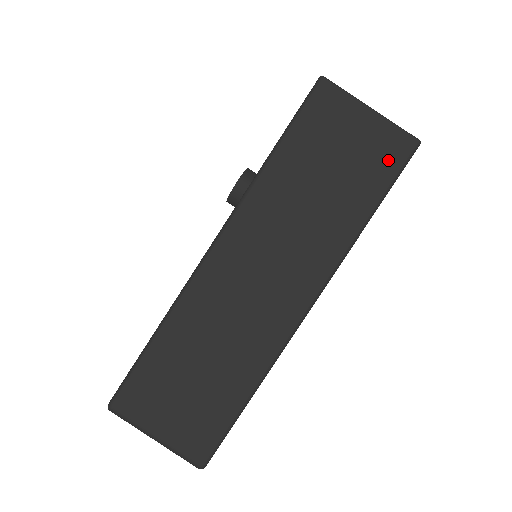
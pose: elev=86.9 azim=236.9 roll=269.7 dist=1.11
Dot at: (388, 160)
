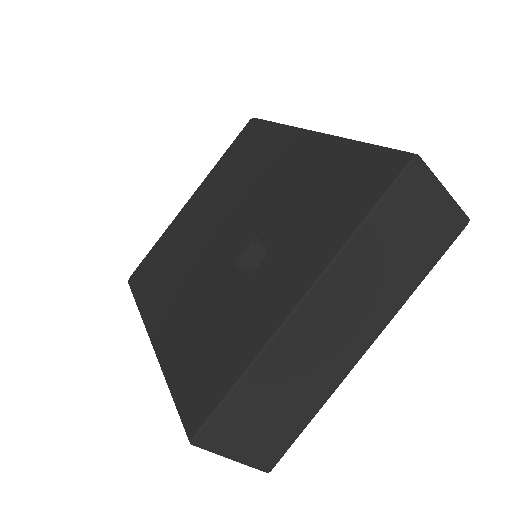
Dot at: occluded
